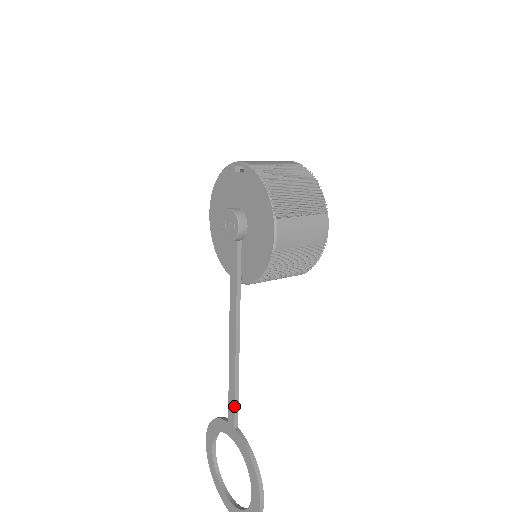
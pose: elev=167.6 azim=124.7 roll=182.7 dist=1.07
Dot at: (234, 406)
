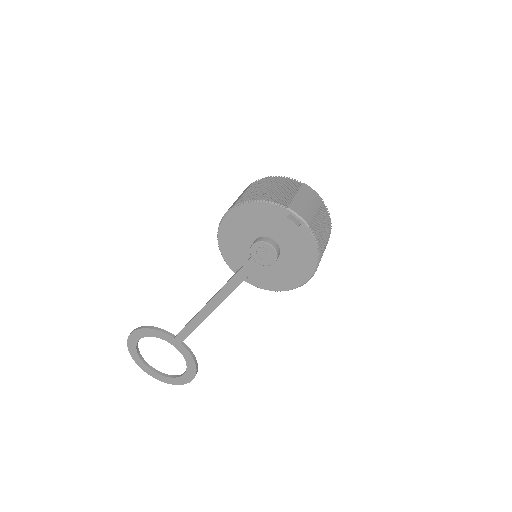
Dot at: occluded
